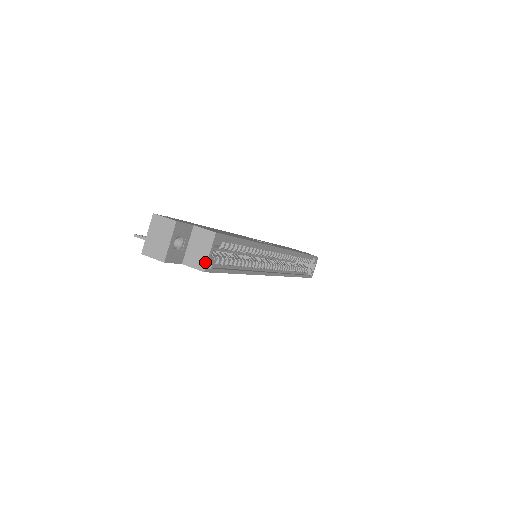
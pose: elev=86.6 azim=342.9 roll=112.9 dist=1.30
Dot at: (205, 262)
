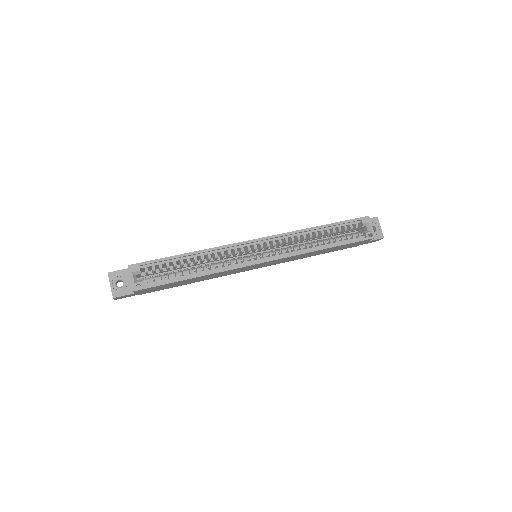
Dot at: (132, 285)
